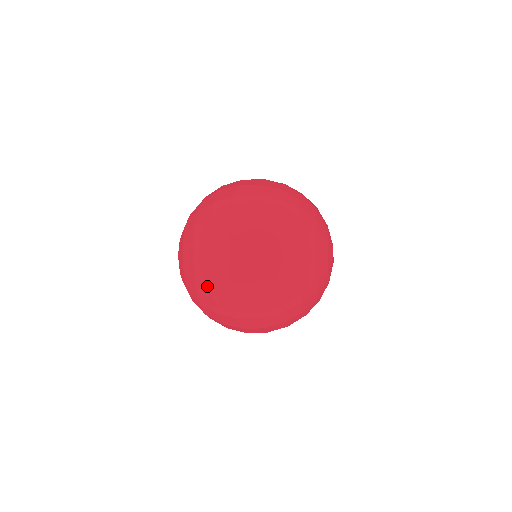
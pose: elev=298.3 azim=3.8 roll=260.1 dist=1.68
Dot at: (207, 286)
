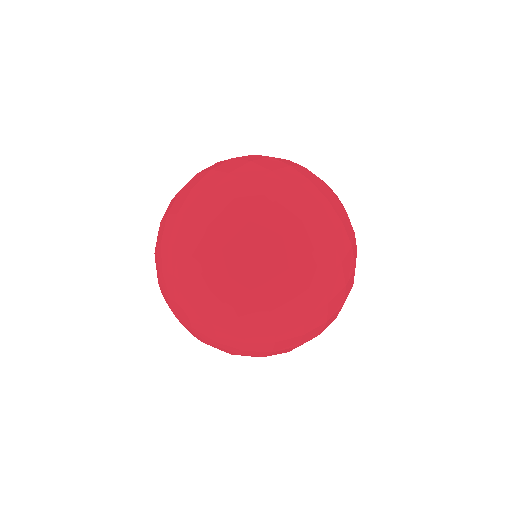
Dot at: (296, 327)
